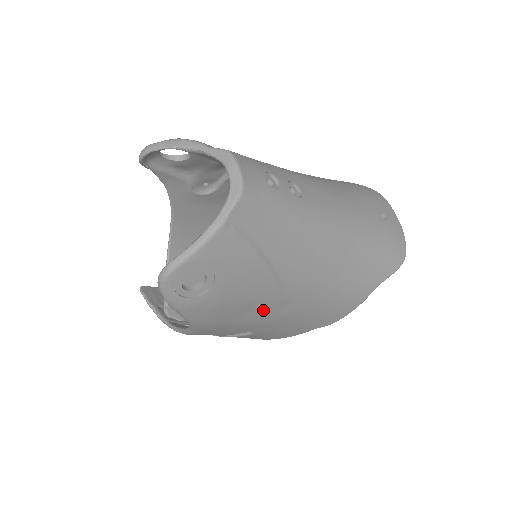
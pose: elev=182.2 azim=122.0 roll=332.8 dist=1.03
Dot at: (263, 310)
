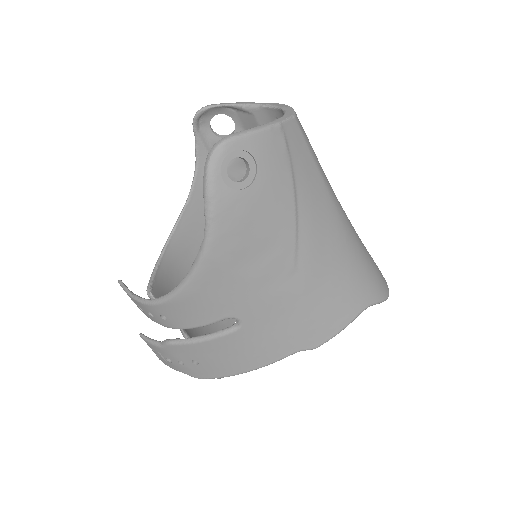
Dot at: (271, 267)
